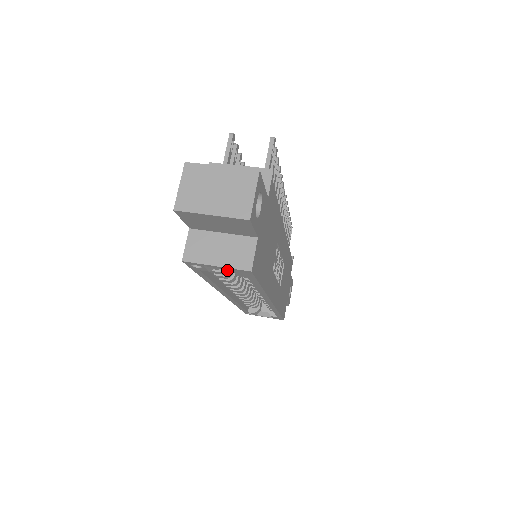
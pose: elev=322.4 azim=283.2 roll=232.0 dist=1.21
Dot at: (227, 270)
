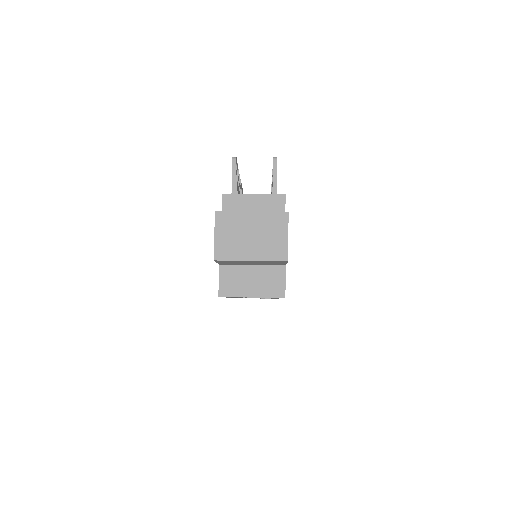
Dot at: occluded
